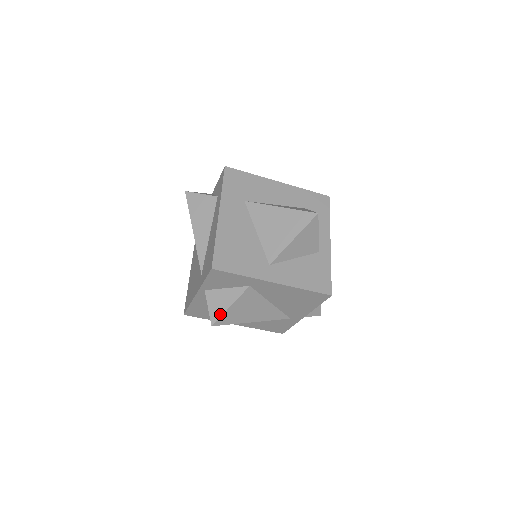
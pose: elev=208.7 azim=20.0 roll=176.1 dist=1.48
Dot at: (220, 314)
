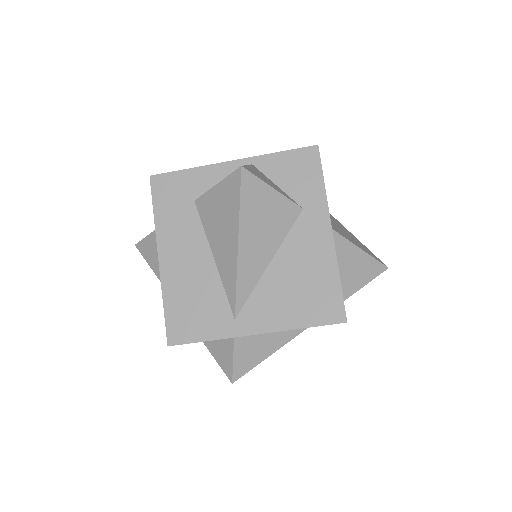
Dot at: (258, 176)
